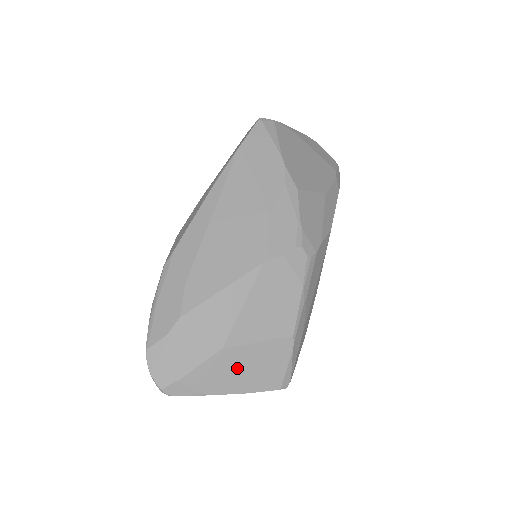
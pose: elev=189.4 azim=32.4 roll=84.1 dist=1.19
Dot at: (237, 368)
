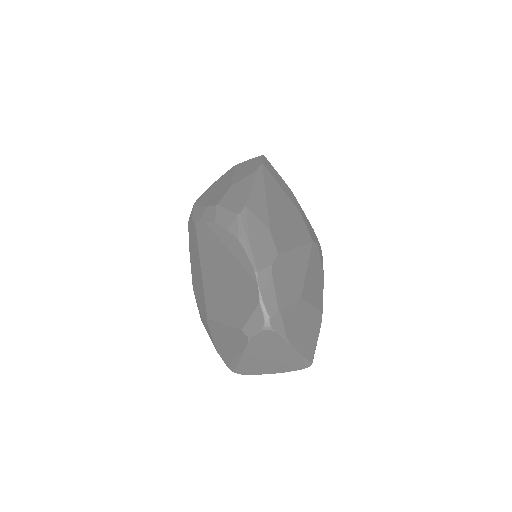
Dot at: (302, 324)
